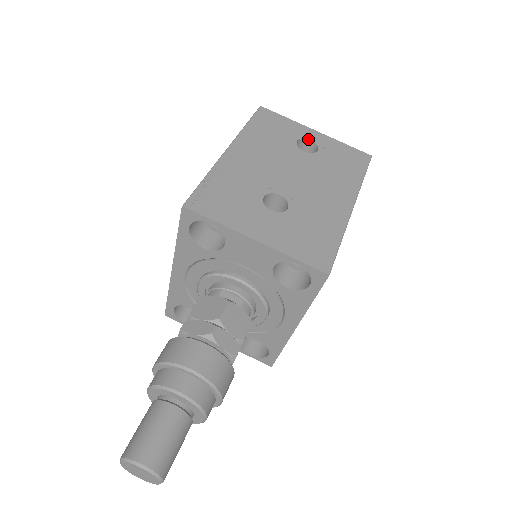
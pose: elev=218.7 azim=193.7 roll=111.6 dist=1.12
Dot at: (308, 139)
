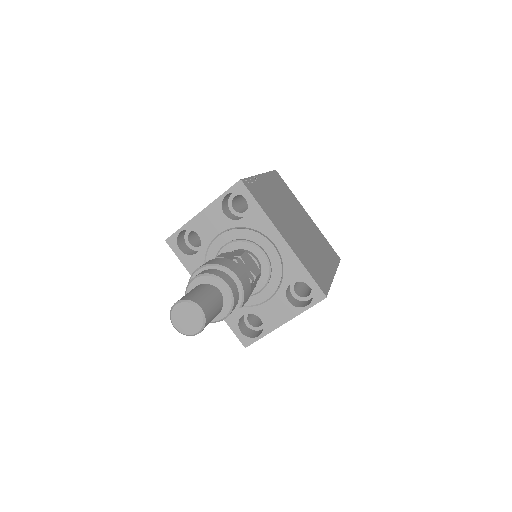
Dot at: occluded
